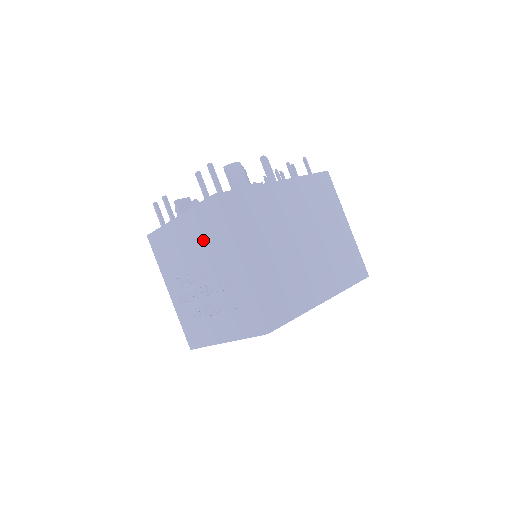
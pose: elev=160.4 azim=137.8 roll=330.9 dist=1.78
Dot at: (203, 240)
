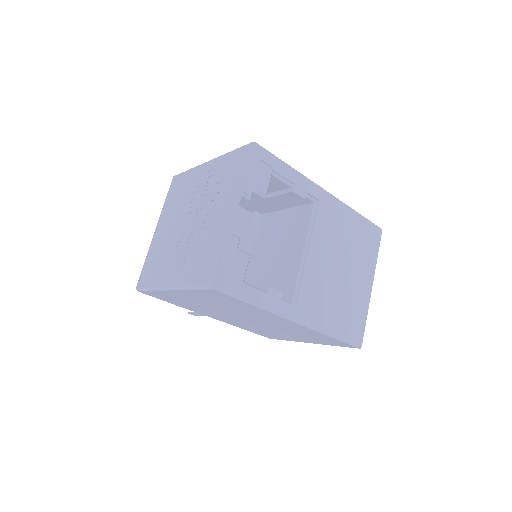
Dot at: (179, 201)
